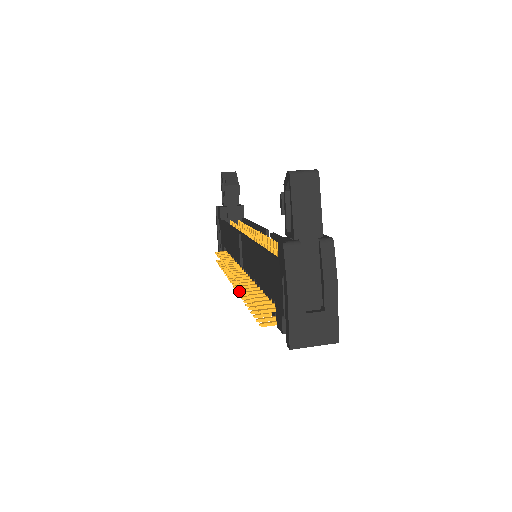
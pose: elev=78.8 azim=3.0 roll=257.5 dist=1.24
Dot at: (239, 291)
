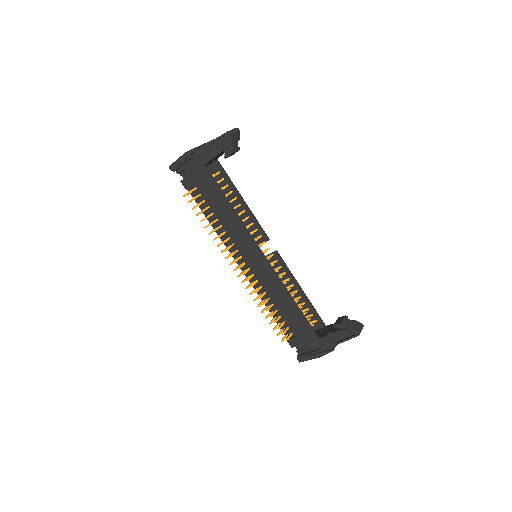
Dot at: occluded
